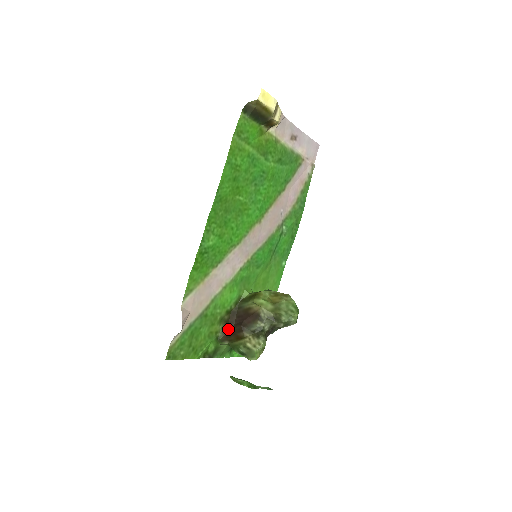
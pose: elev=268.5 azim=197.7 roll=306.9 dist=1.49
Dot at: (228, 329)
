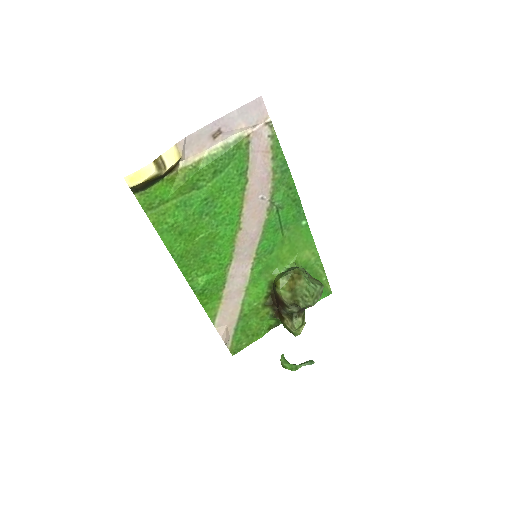
Dot at: (276, 307)
